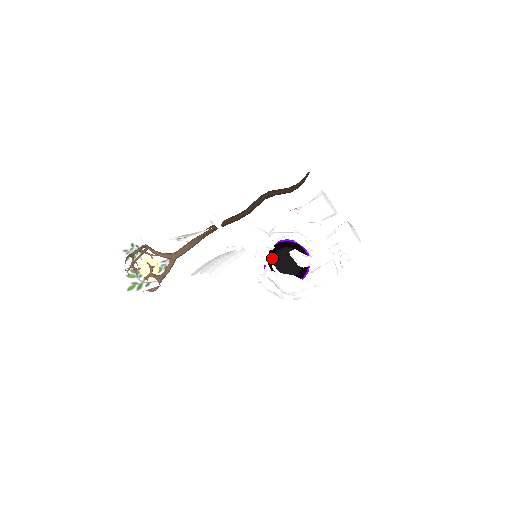
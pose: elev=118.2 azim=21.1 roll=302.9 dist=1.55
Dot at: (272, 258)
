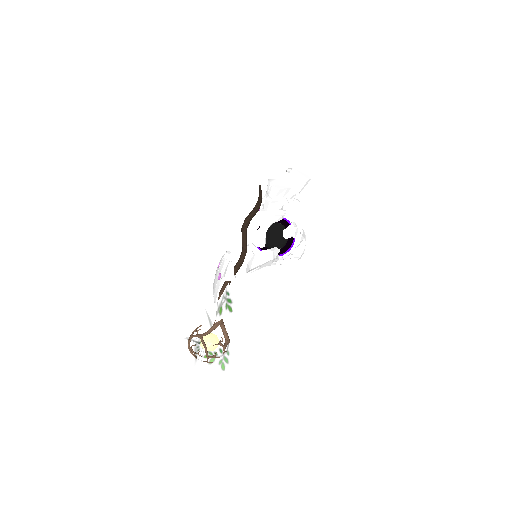
Dot at: (265, 245)
